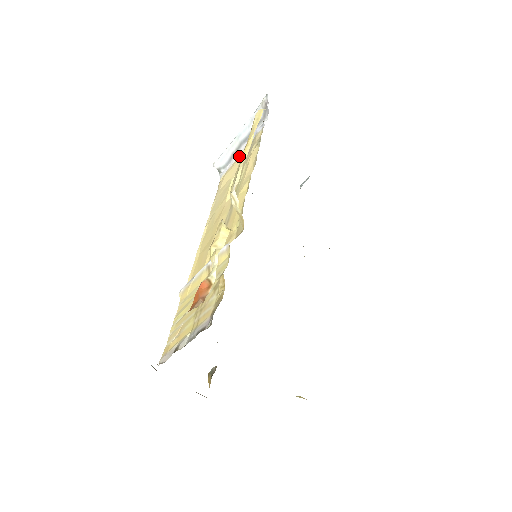
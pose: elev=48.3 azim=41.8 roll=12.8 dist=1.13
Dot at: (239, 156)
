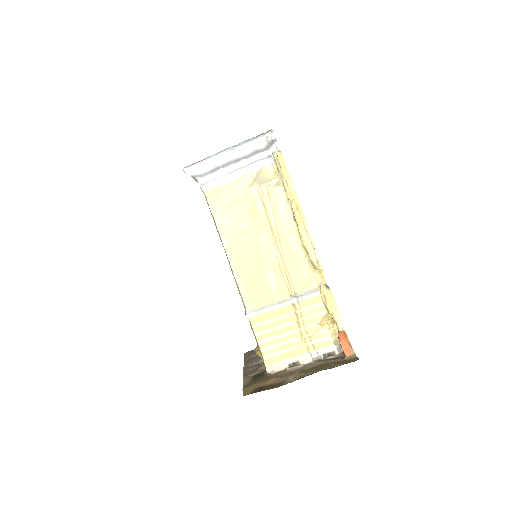
Dot at: (241, 181)
